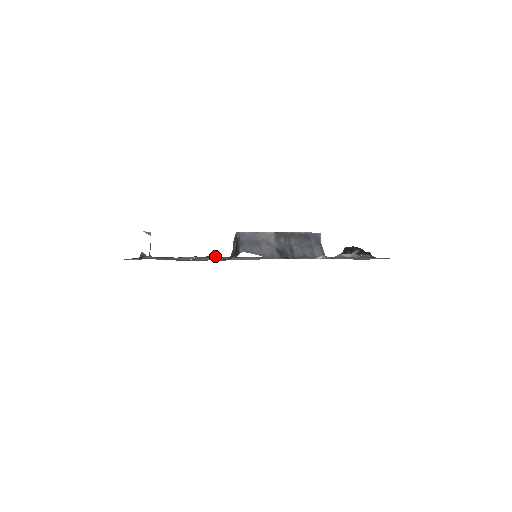
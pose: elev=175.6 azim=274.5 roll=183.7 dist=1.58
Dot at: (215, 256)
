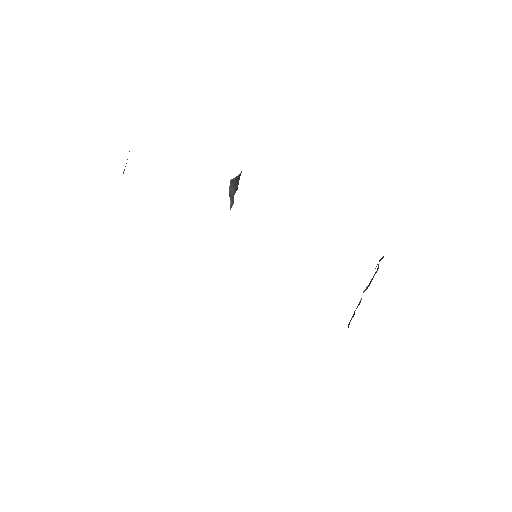
Dot at: occluded
